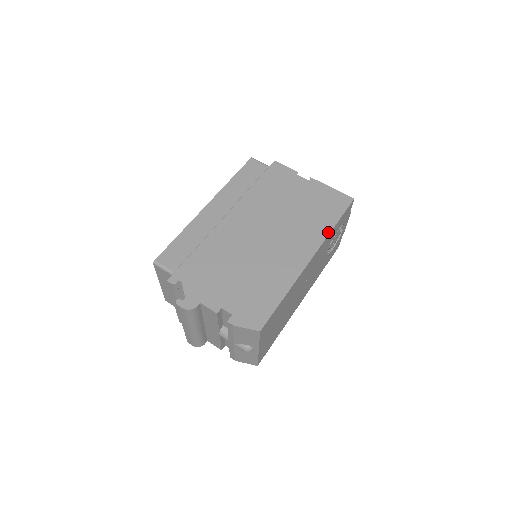
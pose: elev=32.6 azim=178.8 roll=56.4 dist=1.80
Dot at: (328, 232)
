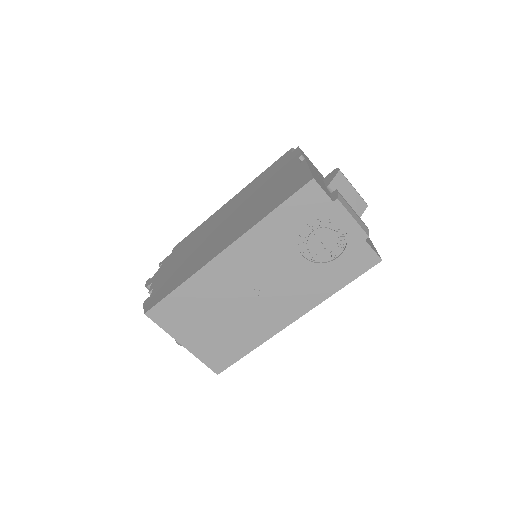
Dot at: (257, 222)
